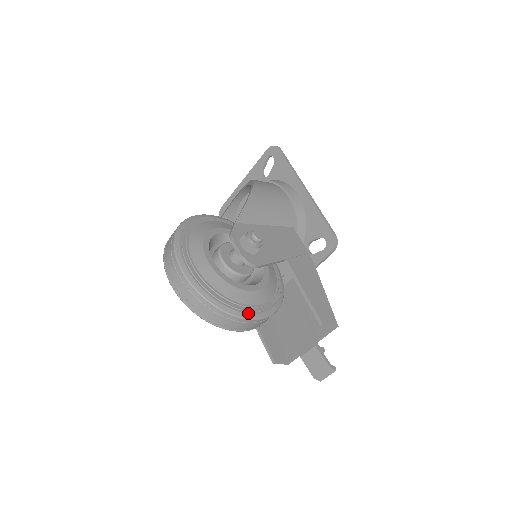
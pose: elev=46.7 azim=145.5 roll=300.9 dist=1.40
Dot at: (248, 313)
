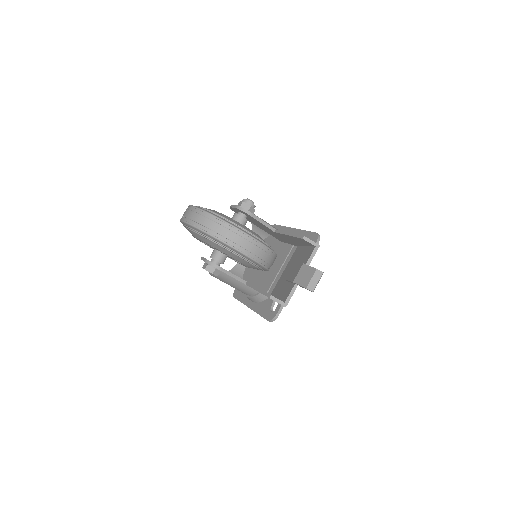
Dot at: (241, 229)
